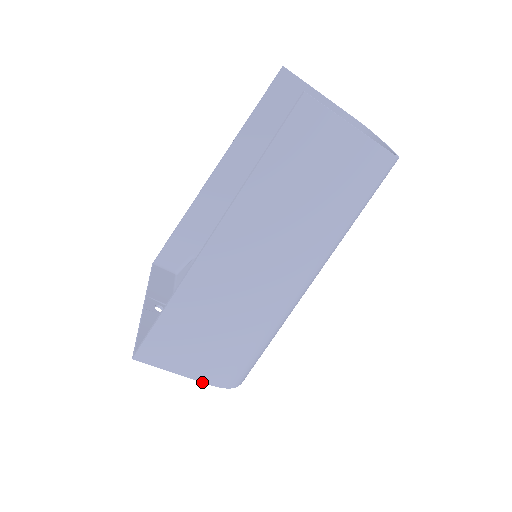
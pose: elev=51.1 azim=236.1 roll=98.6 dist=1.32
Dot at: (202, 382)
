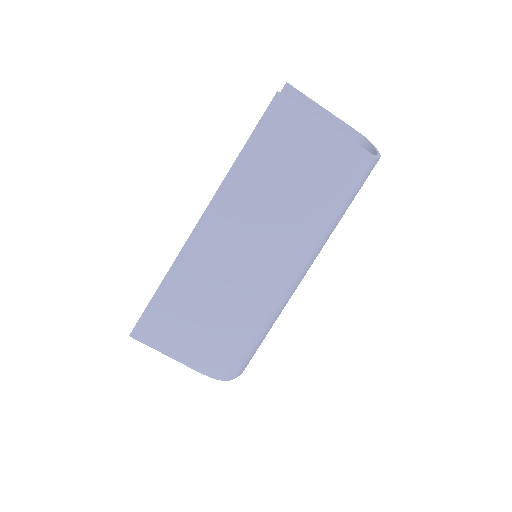
Dot at: (193, 369)
